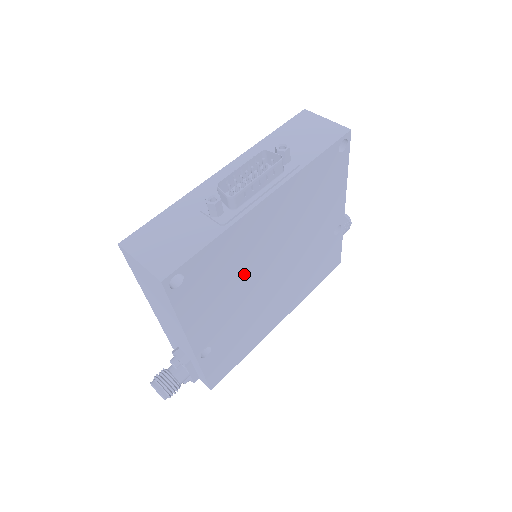
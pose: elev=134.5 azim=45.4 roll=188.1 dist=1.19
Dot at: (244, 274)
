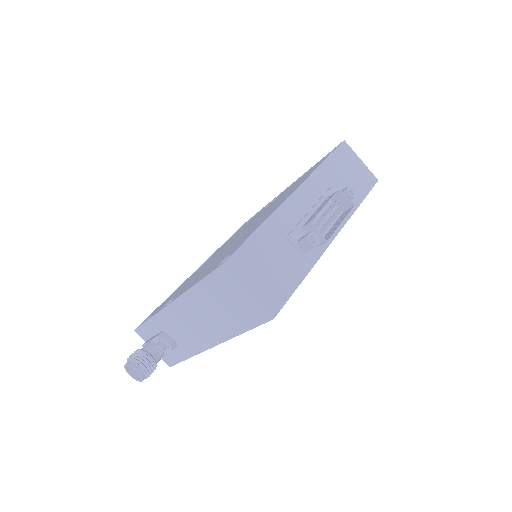
Dot at: occluded
